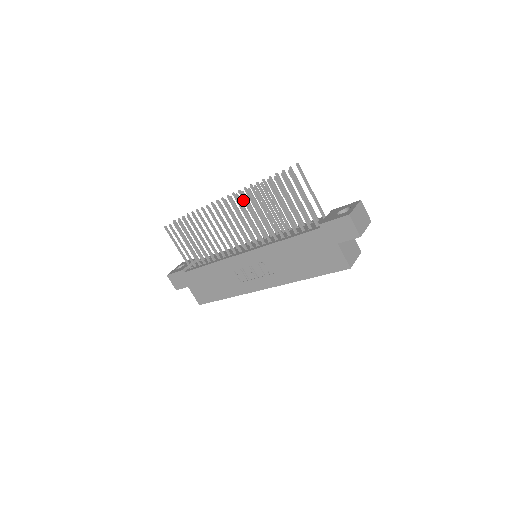
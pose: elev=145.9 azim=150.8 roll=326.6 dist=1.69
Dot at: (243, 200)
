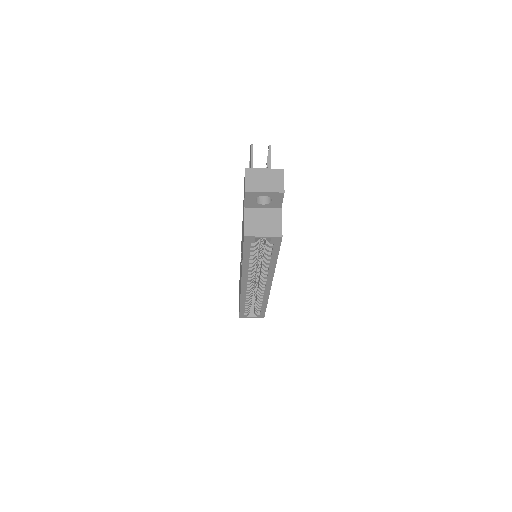
Dot at: occluded
